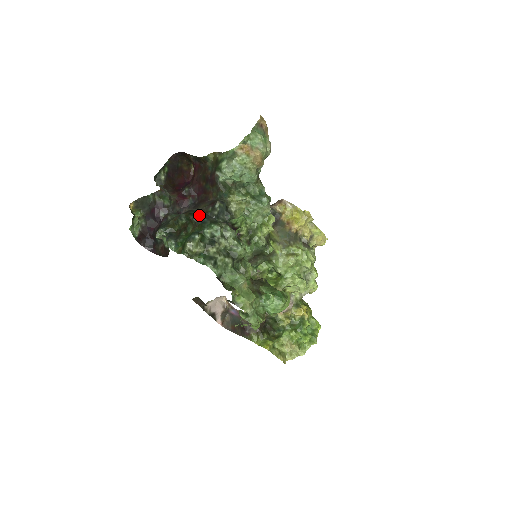
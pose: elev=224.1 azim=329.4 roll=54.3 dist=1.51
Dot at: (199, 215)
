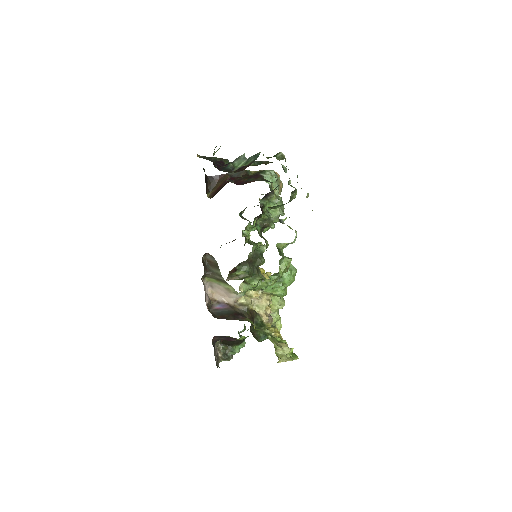
Dot at: occluded
